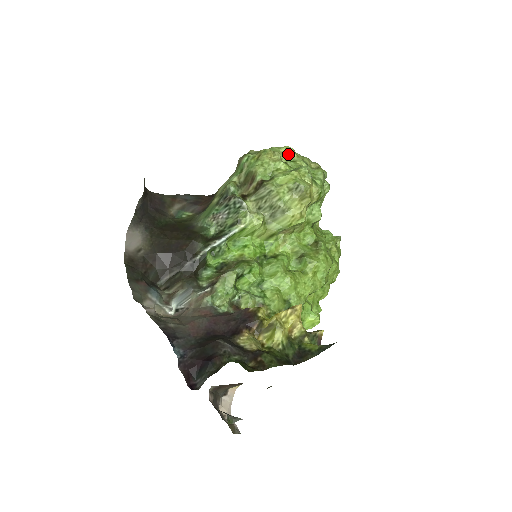
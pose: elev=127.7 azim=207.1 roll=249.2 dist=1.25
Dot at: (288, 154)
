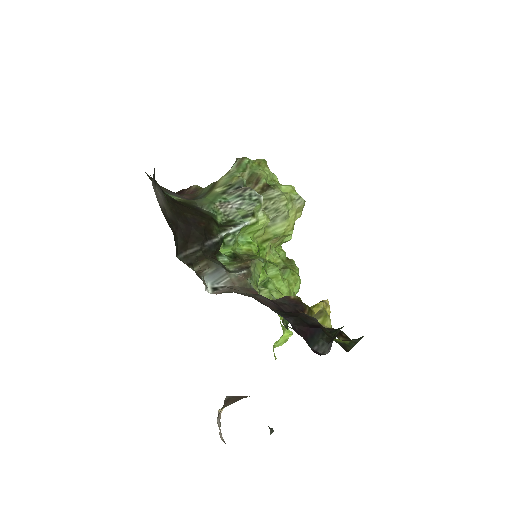
Dot at: occluded
